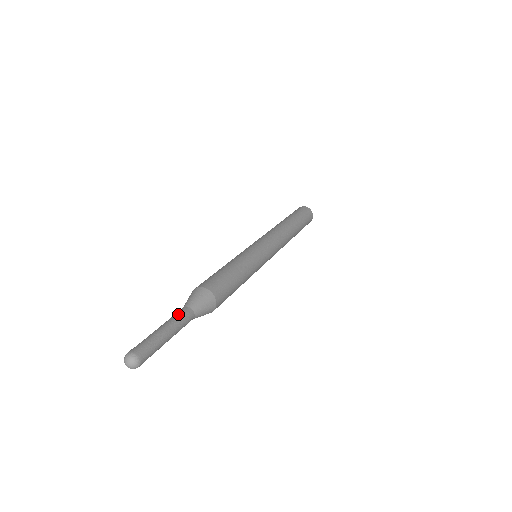
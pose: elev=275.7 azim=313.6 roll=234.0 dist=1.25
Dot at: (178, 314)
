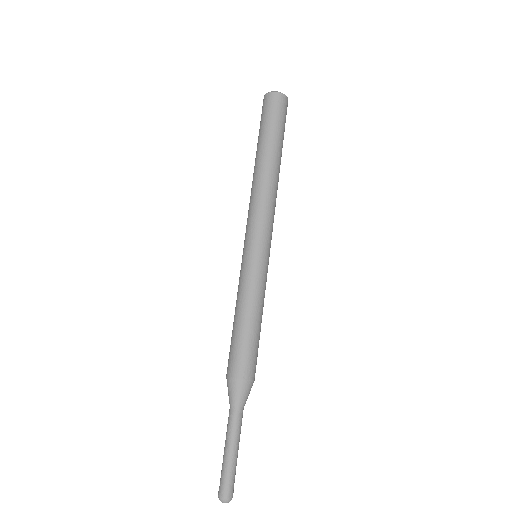
Dot at: (230, 424)
